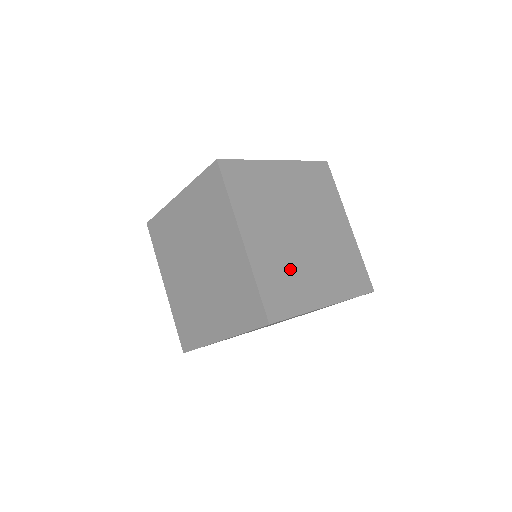
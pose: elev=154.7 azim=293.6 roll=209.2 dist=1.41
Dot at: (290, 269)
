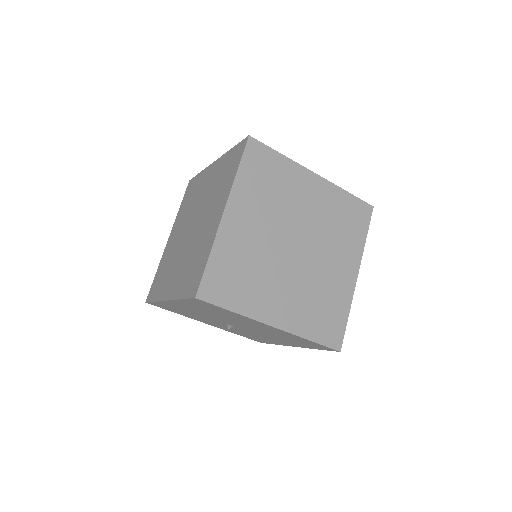
Dot at: occluded
